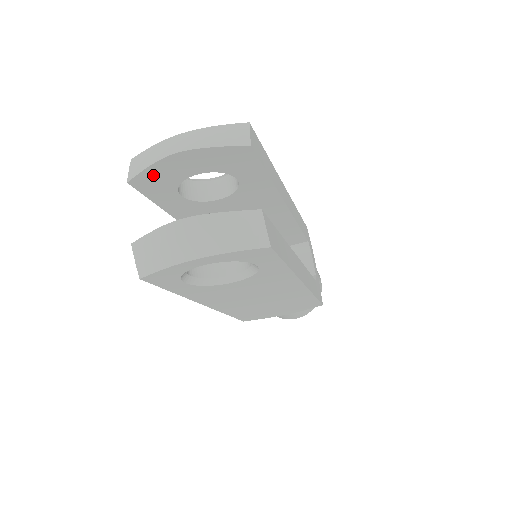
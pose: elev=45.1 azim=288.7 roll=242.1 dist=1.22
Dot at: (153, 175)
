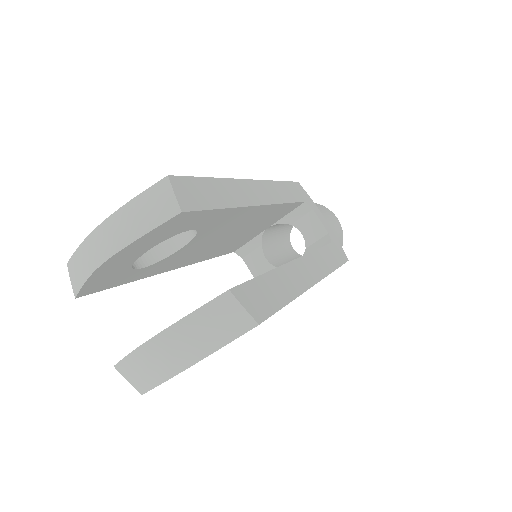
Dot at: (96, 281)
